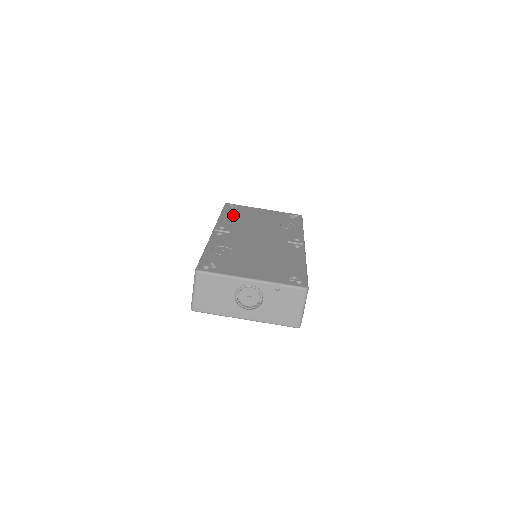
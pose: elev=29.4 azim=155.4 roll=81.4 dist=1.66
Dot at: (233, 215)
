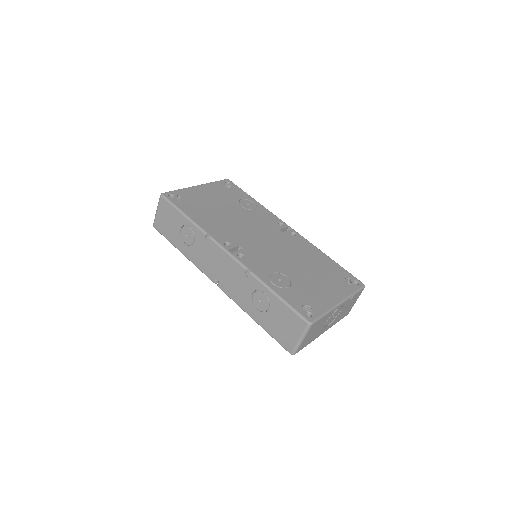
Dot at: (200, 214)
